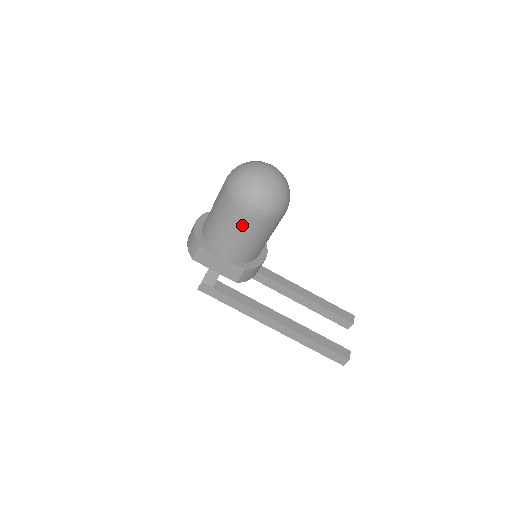
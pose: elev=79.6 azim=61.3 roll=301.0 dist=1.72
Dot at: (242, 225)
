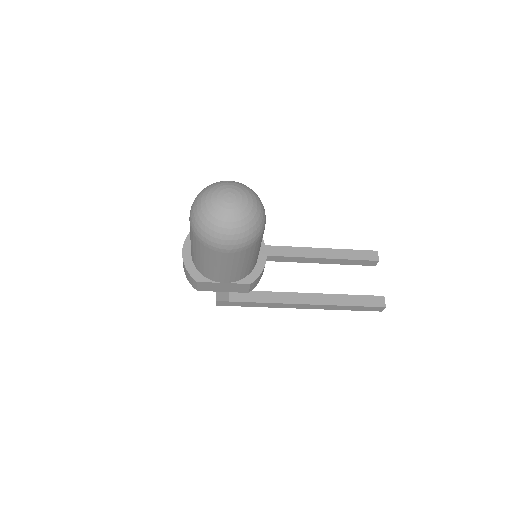
Dot at: (227, 260)
